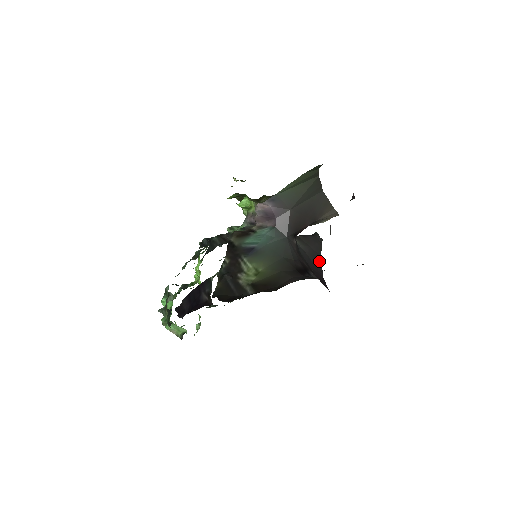
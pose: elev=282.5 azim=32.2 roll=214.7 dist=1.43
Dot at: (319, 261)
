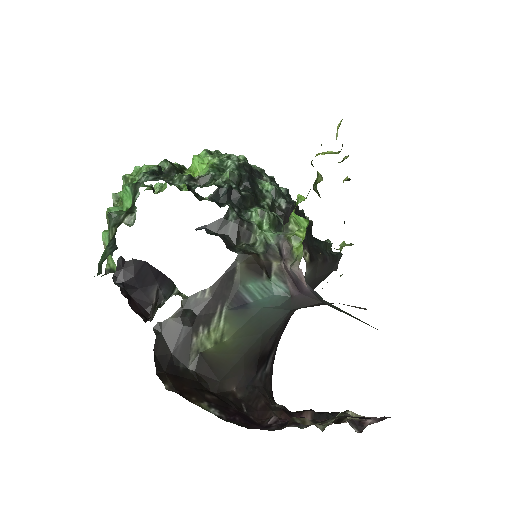
Dot at: occluded
